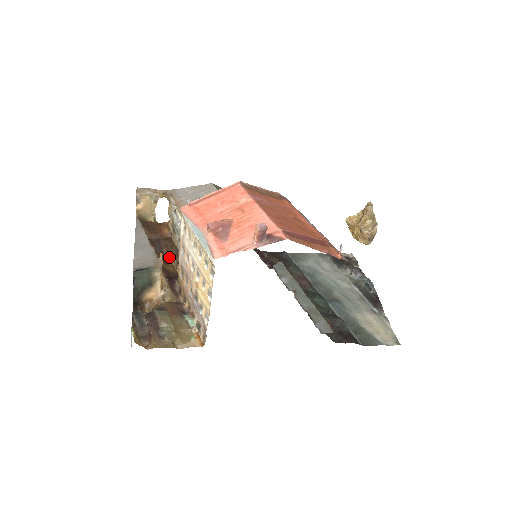
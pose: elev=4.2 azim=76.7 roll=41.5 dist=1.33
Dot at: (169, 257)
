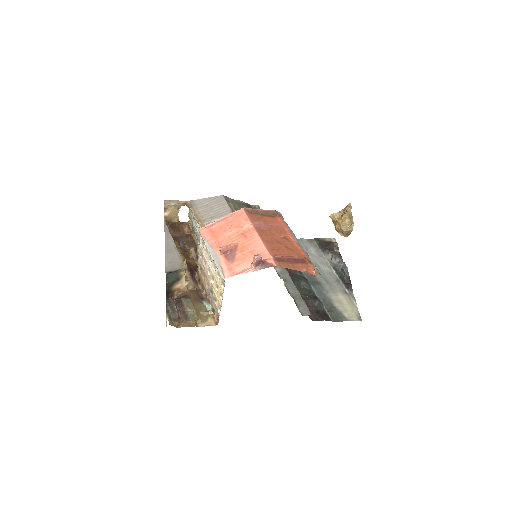
Dot at: (190, 252)
